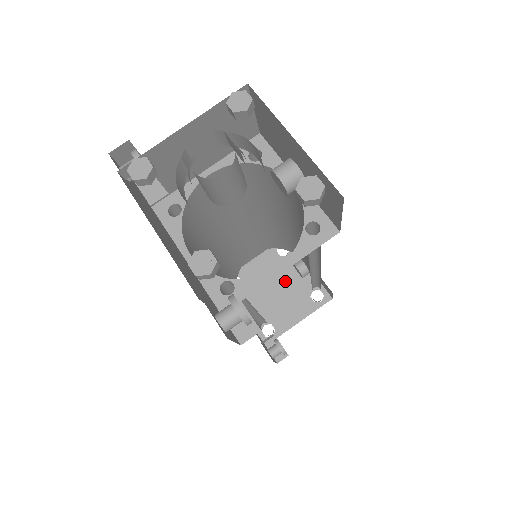
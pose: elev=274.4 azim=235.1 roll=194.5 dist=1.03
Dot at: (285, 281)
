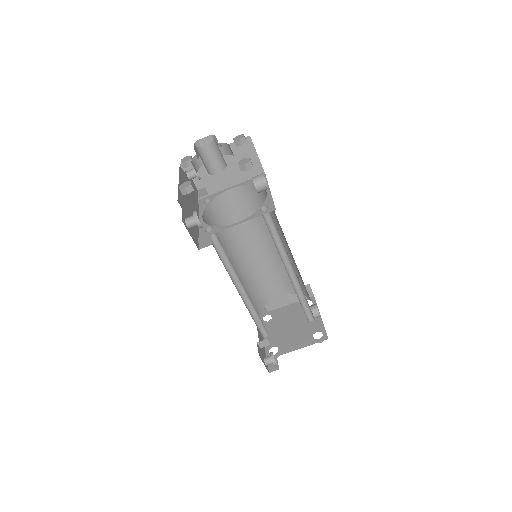
Dot at: (300, 322)
